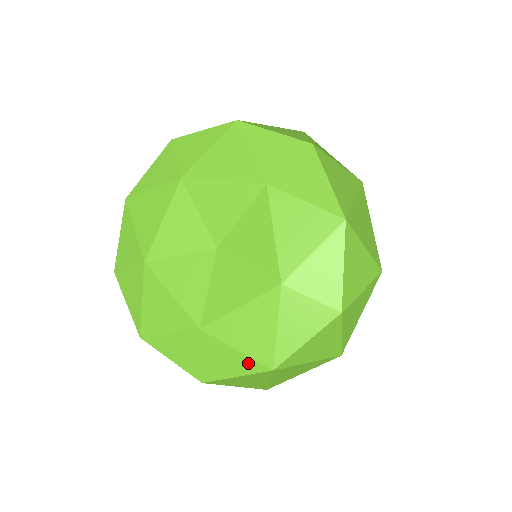
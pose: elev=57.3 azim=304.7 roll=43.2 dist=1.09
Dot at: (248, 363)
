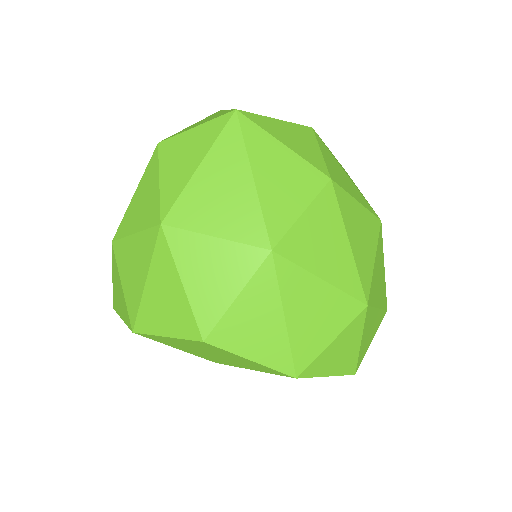
Dot at: occluded
